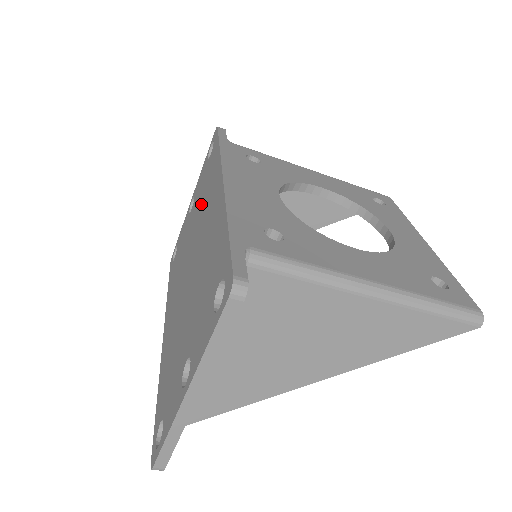
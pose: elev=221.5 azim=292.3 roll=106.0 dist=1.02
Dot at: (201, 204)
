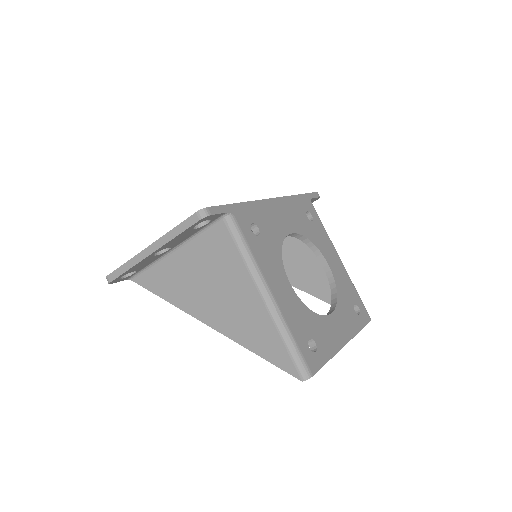
Dot at: occluded
